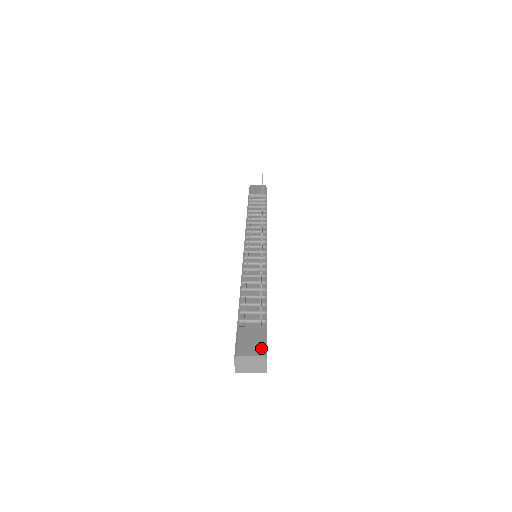
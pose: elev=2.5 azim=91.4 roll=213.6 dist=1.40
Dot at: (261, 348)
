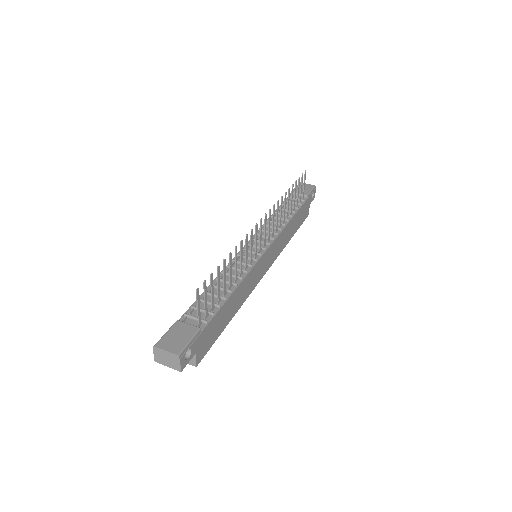
Dot at: (180, 347)
